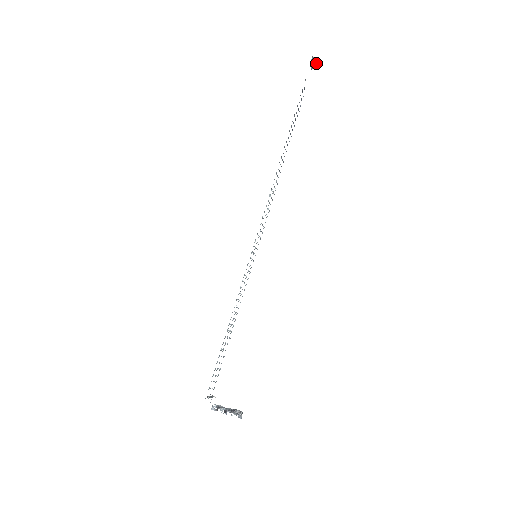
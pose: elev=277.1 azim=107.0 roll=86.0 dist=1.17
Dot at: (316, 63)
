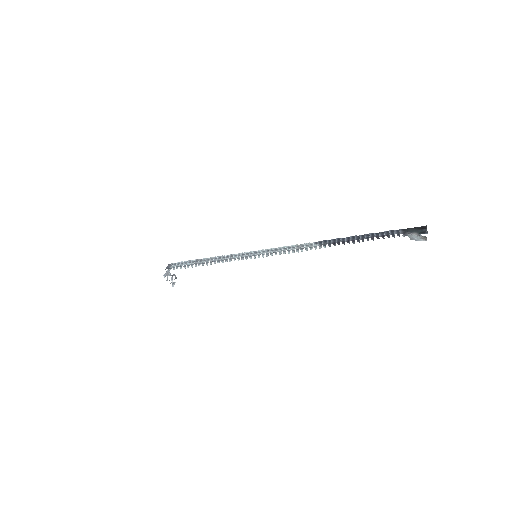
Dot at: occluded
